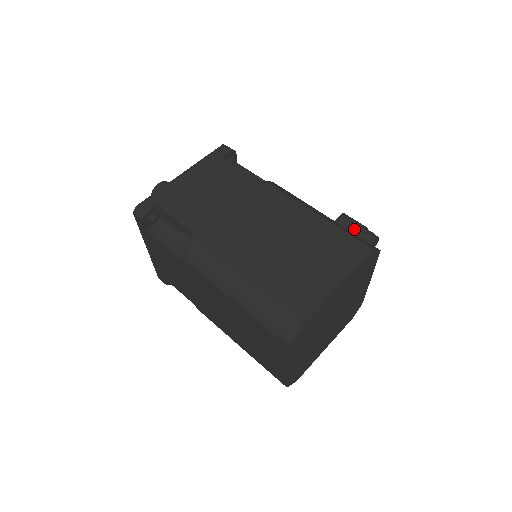
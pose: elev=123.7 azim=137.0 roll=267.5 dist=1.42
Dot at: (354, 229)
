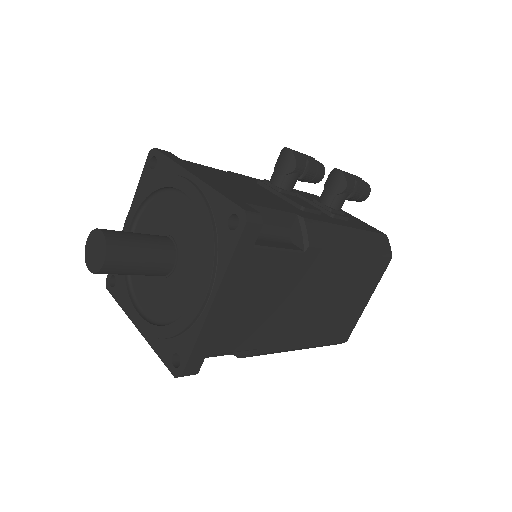
Dot at: (355, 196)
